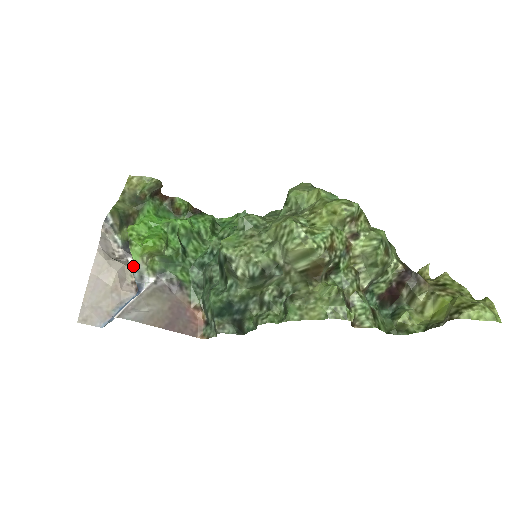
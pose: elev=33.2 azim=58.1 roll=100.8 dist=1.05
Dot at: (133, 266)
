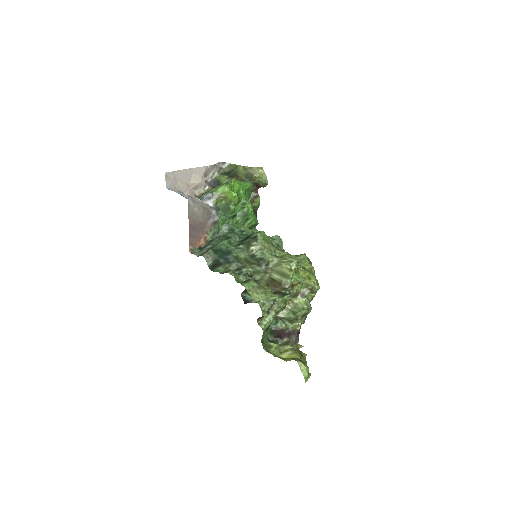
Dot at: (206, 191)
